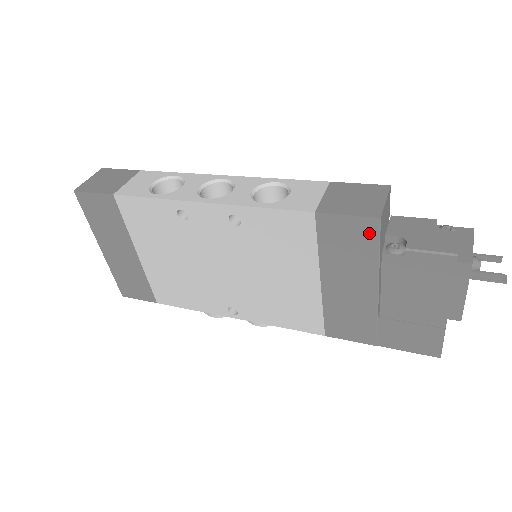
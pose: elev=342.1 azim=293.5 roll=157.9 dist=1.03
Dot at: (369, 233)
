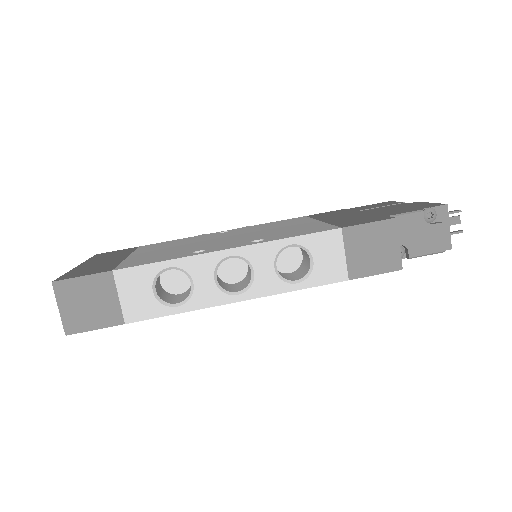
Dot at: occluded
